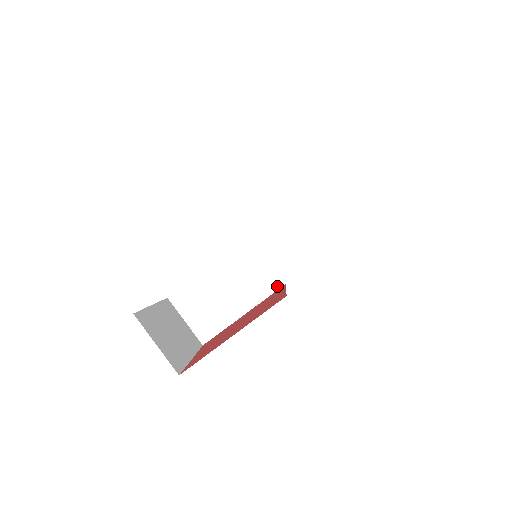
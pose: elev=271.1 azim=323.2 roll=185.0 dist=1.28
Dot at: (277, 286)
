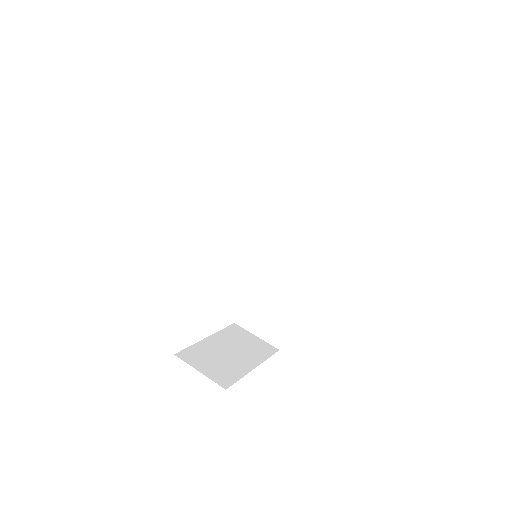
Dot at: (307, 268)
